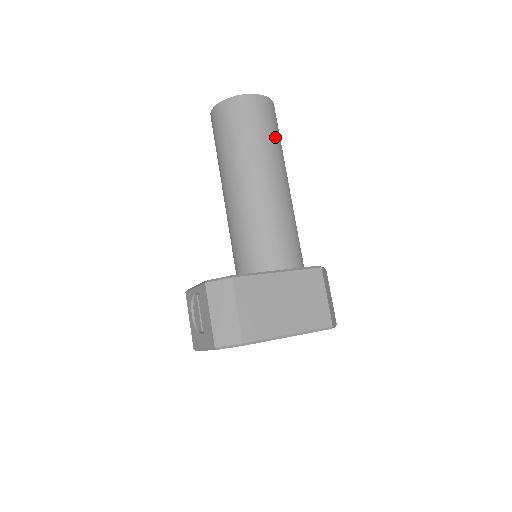
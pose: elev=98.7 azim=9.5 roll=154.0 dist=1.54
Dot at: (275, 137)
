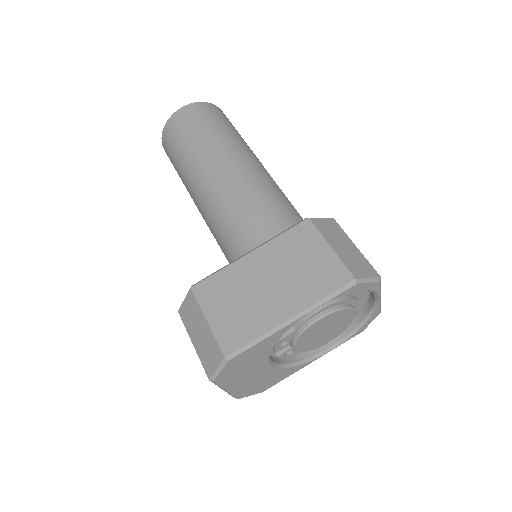
Dot at: (216, 129)
